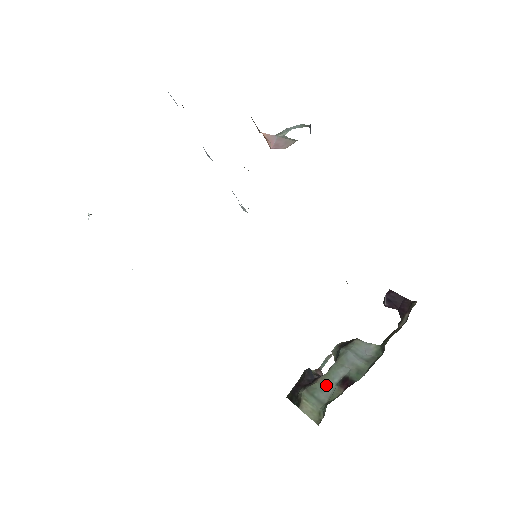
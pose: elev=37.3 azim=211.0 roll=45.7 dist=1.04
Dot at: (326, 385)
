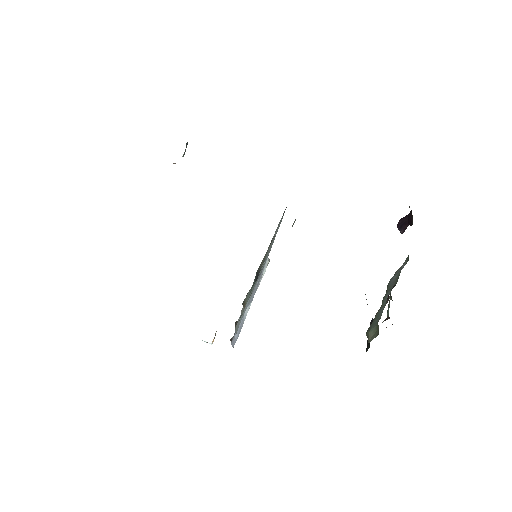
Dot at: (380, 311)
